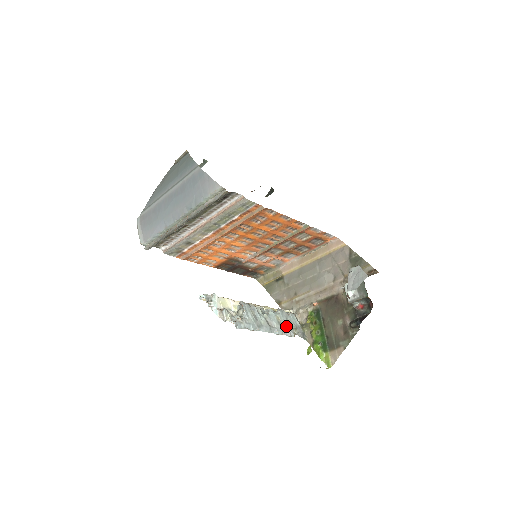
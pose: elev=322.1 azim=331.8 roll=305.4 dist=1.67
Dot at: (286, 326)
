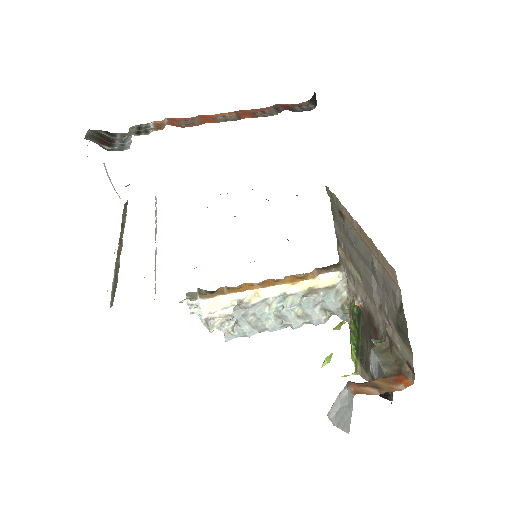
Dot at: (311, 316)
